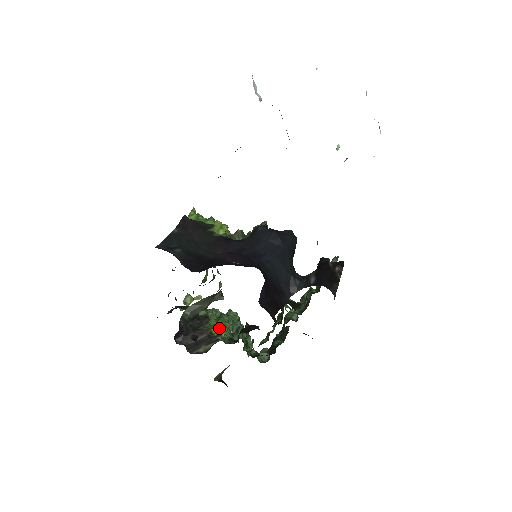
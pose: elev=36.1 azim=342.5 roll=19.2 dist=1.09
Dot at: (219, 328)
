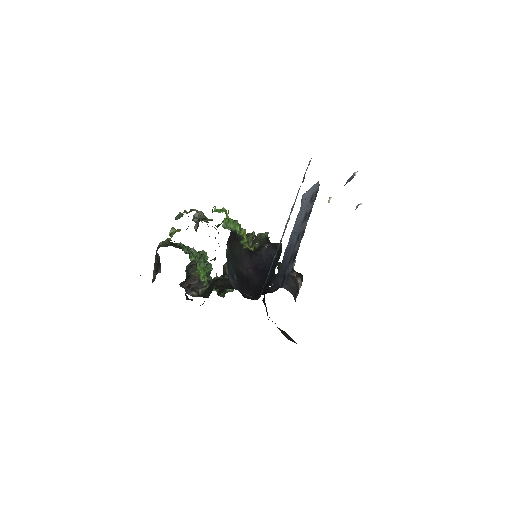
Dot at: (203, 274)
